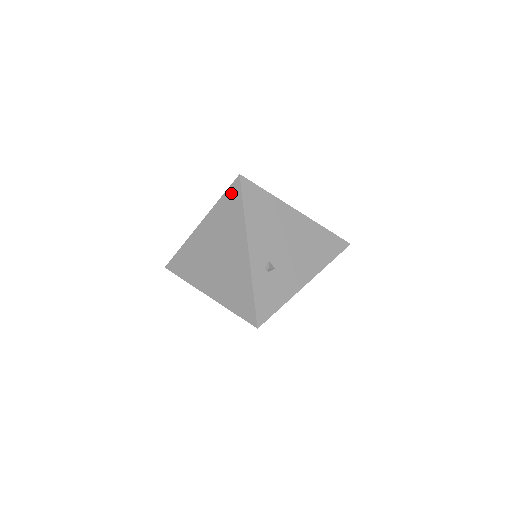
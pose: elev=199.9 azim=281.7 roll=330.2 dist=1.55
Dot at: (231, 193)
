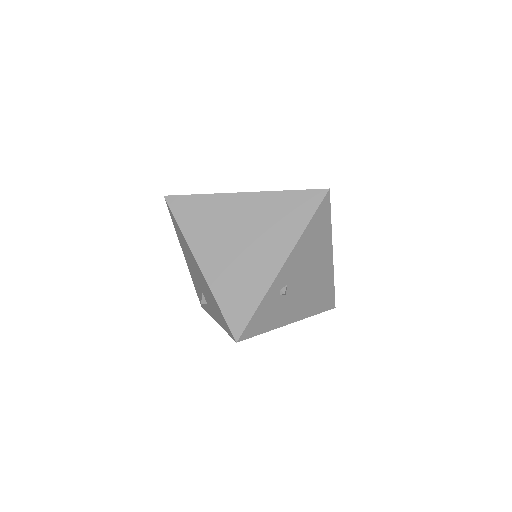
Dot at: (306, 197)
